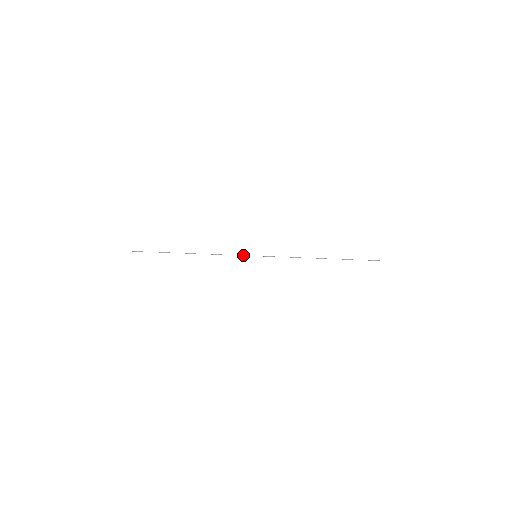
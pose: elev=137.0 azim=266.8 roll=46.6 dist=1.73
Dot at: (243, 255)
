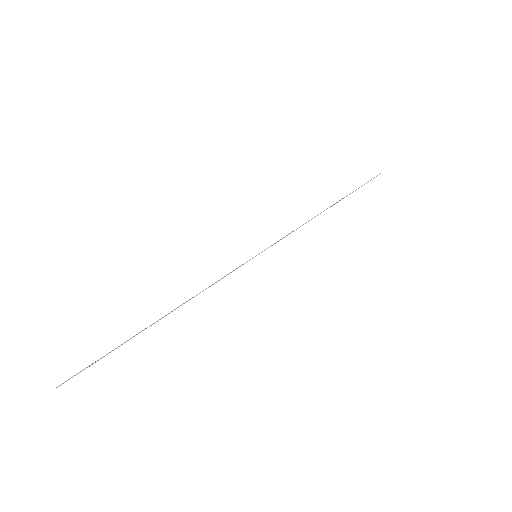
Dot at: (240, 266)
